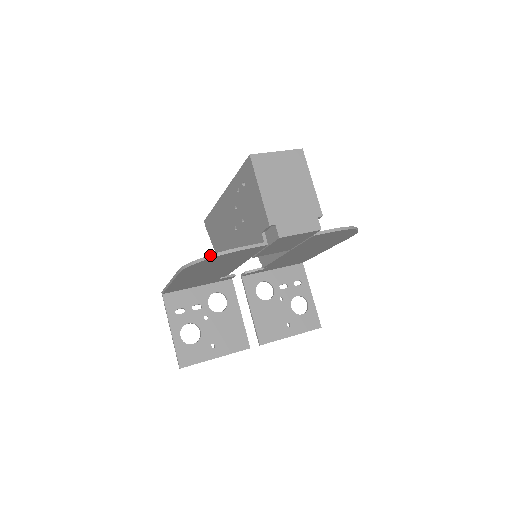
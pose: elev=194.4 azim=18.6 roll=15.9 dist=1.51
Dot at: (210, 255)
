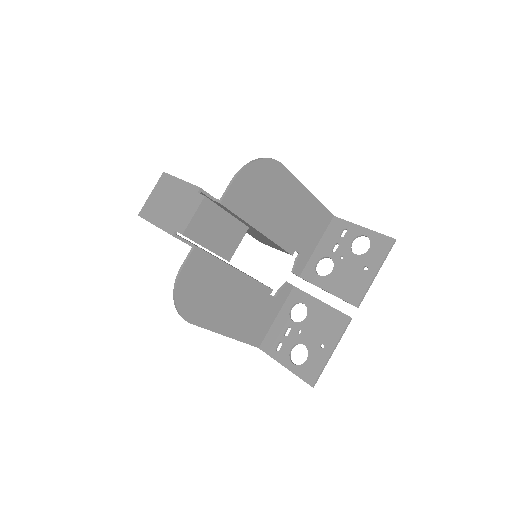
Dot at: (173, 294)
